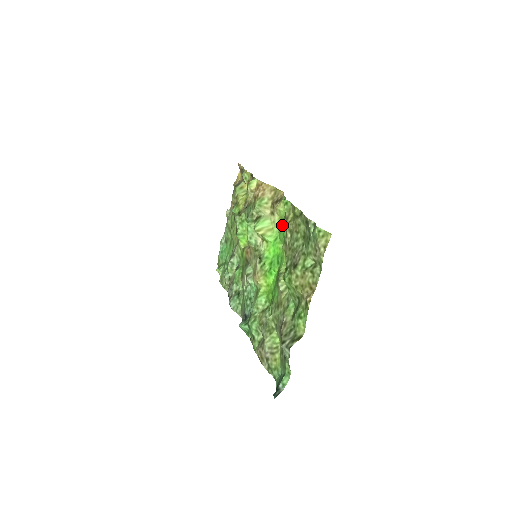
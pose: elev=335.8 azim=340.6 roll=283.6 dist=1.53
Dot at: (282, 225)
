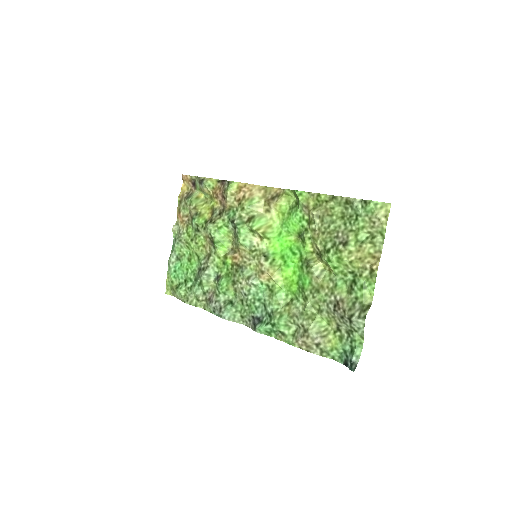
Dot at: (293, 217)
